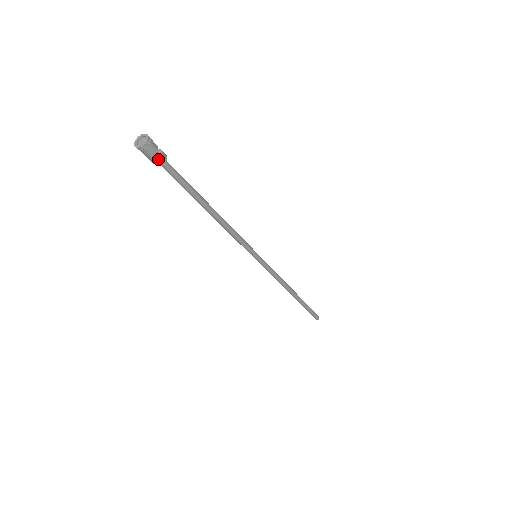
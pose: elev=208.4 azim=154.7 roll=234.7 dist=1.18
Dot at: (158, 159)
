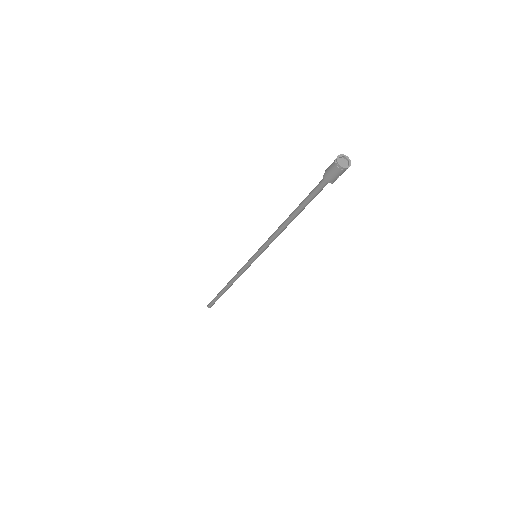
Dot at: (335, 179)
